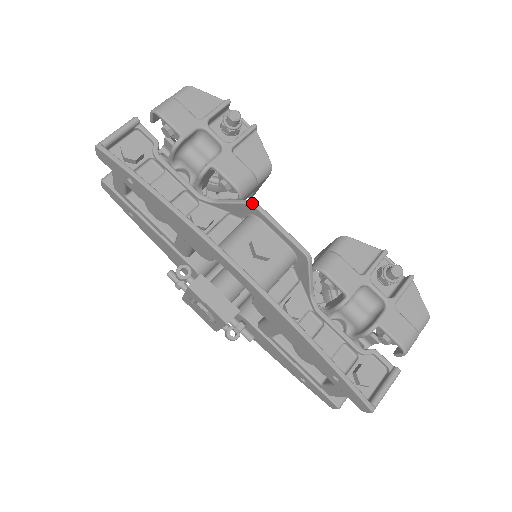
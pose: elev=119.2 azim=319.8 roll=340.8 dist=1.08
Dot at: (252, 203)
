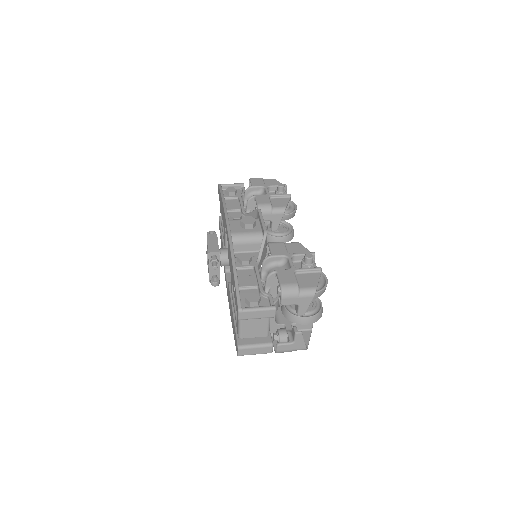
Dot at: (258, 209)
